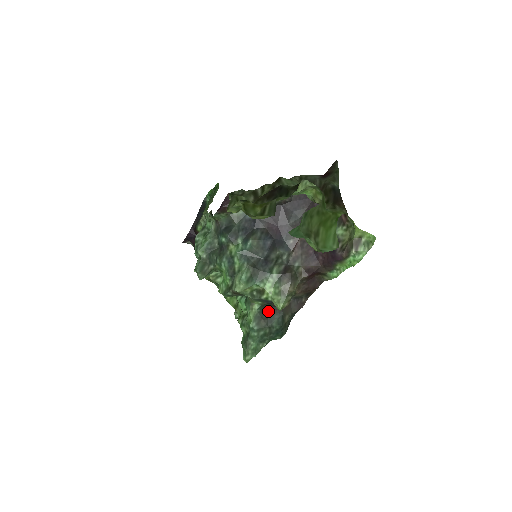
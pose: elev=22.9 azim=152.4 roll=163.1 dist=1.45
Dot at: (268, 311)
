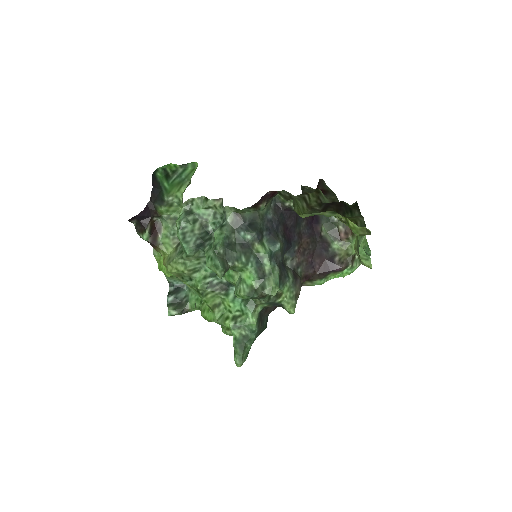
Dot at: (261, 313)
